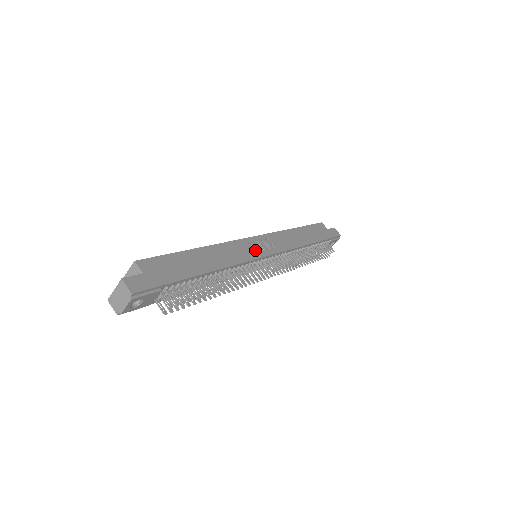
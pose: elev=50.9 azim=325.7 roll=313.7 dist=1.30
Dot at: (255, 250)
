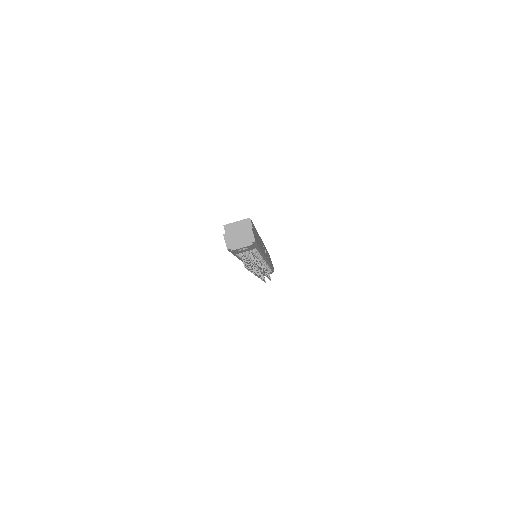
Dot at: occluded
